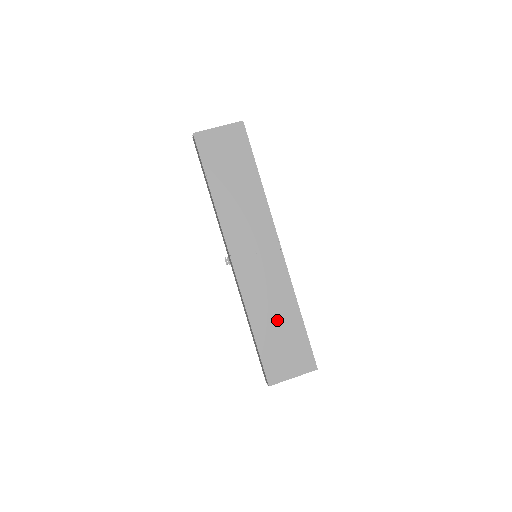
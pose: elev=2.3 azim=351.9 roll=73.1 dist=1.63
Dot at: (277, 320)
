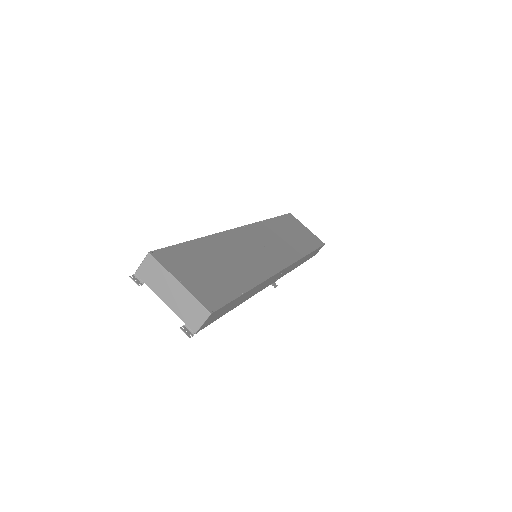
Dot at: (227, 263)
